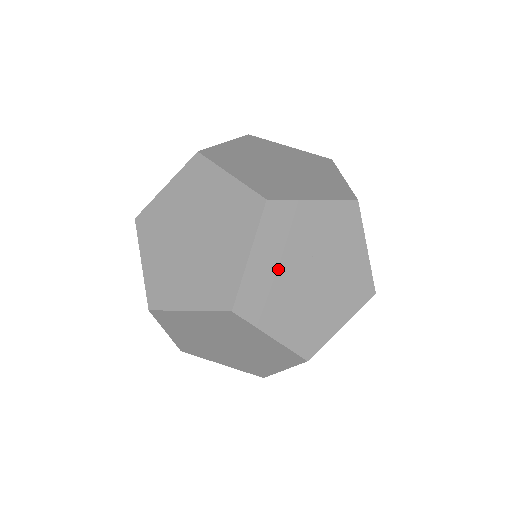
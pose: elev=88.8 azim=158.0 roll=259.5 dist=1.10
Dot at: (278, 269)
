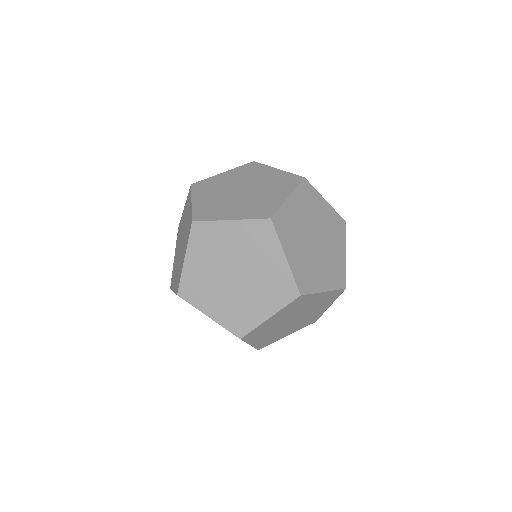
Dot at: (229, 182)
